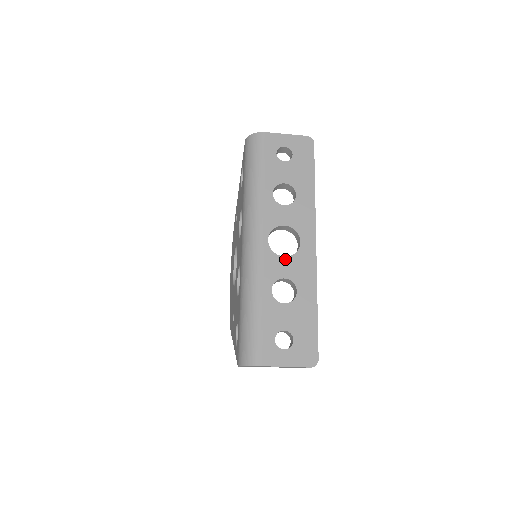
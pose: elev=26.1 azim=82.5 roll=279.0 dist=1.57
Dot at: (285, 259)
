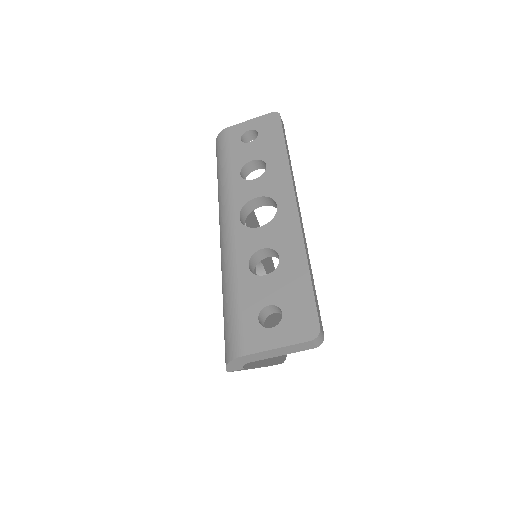
Dot at: (261, 229)
